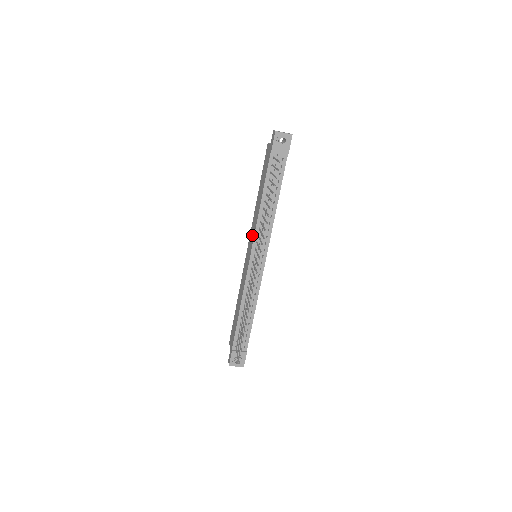
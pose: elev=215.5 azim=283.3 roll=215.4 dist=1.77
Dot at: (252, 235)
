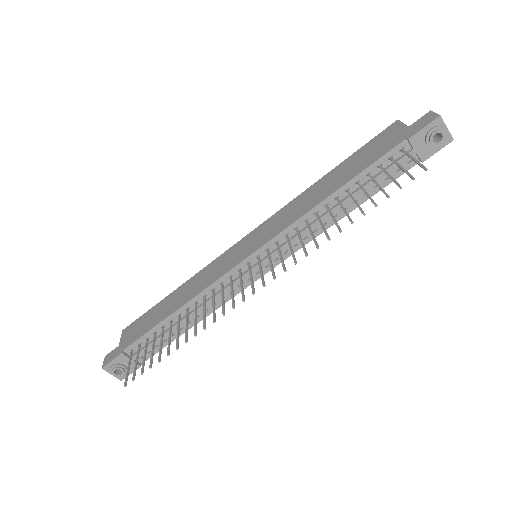
Dot at: (275, 226)
